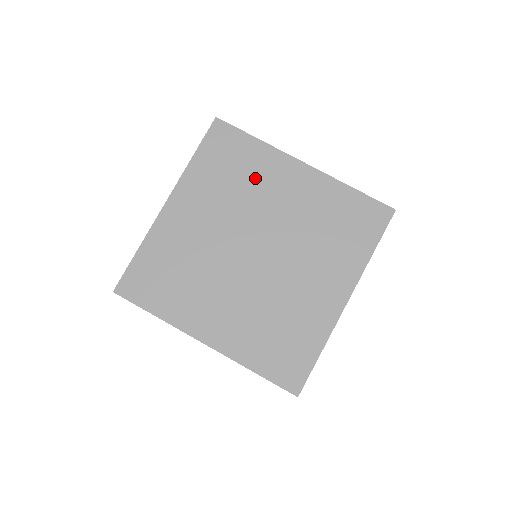
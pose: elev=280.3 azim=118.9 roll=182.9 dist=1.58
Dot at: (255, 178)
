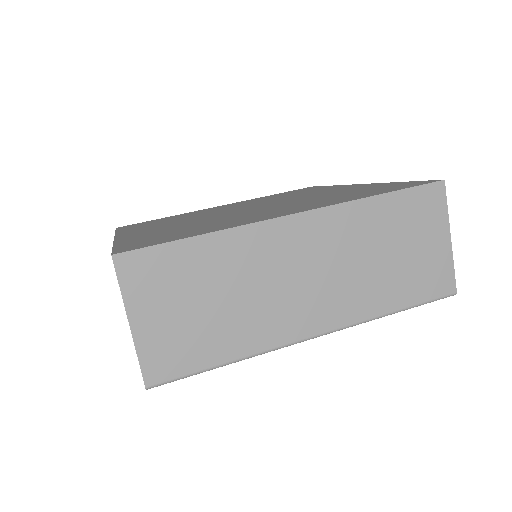
Dot at: occluded
